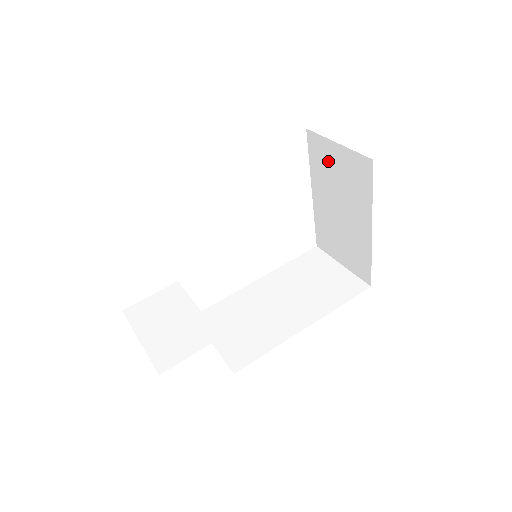
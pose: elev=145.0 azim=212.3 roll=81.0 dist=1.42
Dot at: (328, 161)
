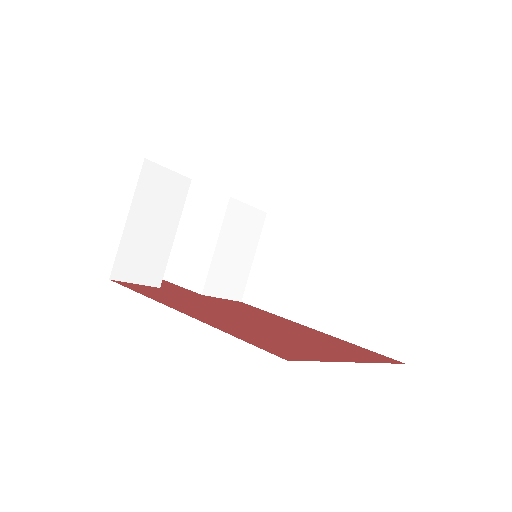
Dot at: occluded
